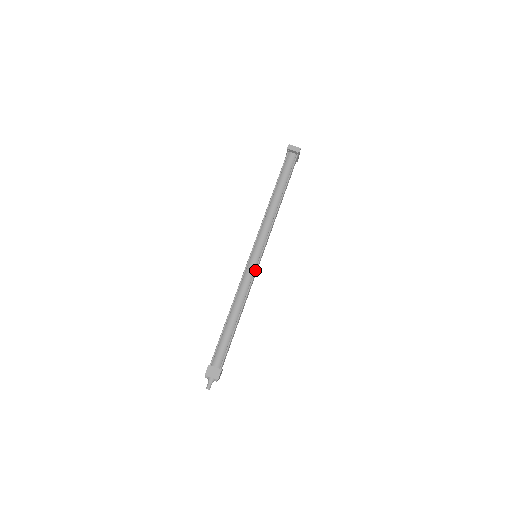
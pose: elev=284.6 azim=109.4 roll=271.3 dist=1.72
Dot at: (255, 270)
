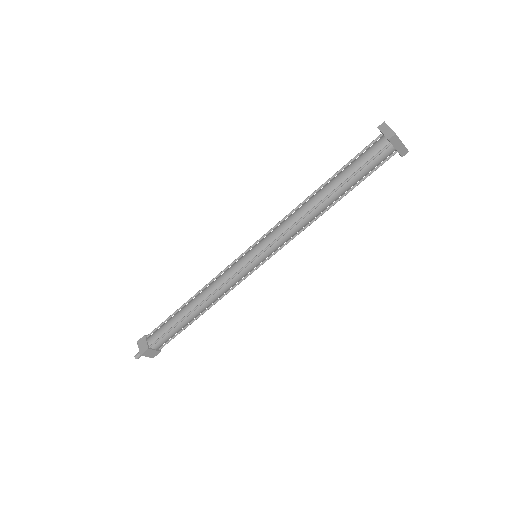
Dot at: (238, 271)
